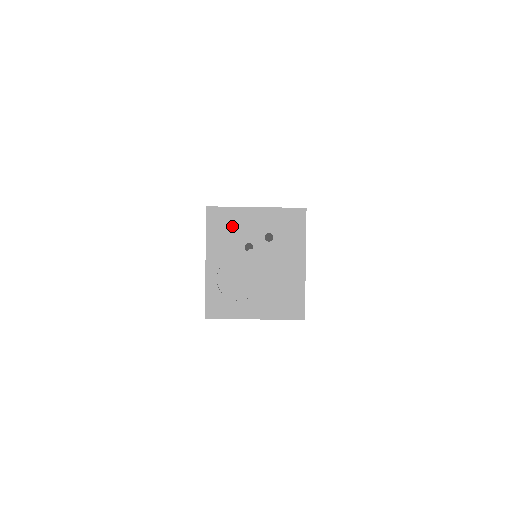
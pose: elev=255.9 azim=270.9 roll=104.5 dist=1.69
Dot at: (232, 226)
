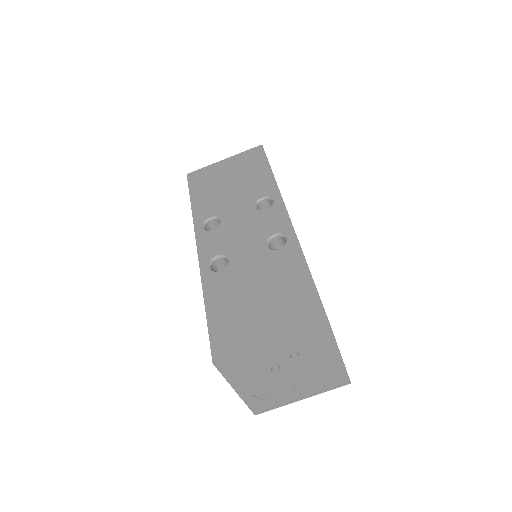
Dot at: (250, 364)
